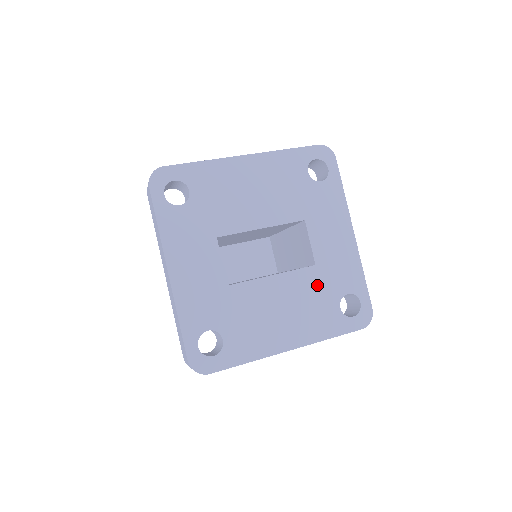
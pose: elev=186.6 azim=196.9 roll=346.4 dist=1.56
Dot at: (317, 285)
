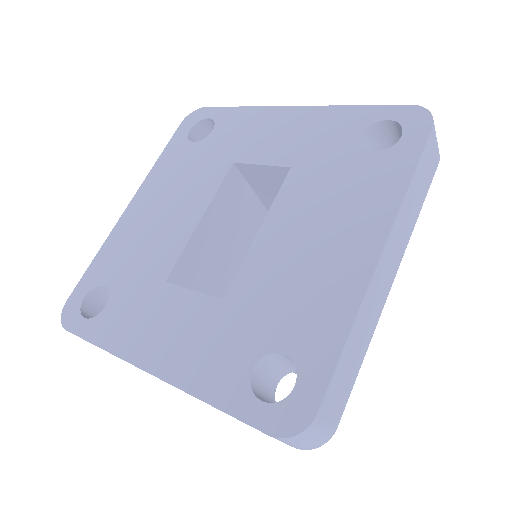
Dot at: (317, 175)
